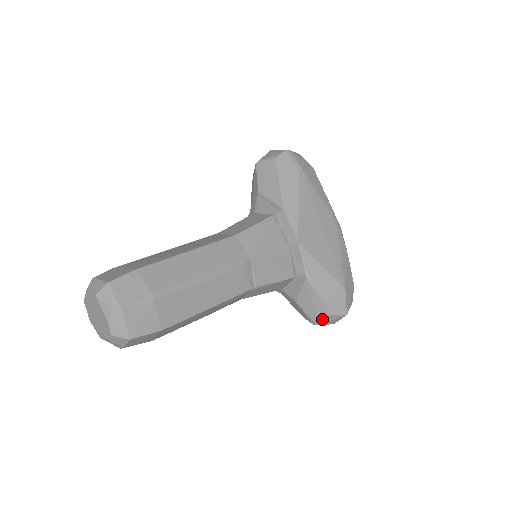
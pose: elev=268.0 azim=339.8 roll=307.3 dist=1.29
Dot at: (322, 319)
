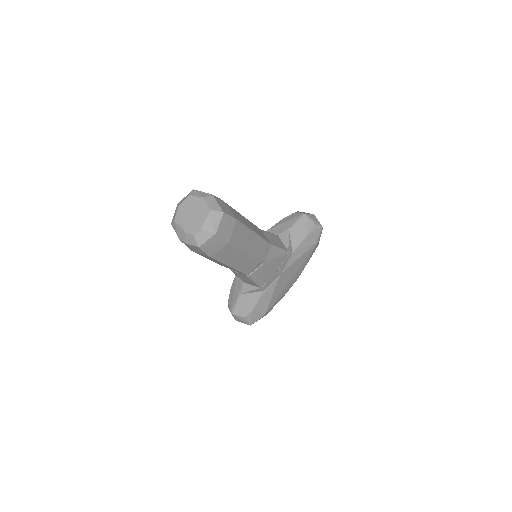
Dot at: (240, 315)
